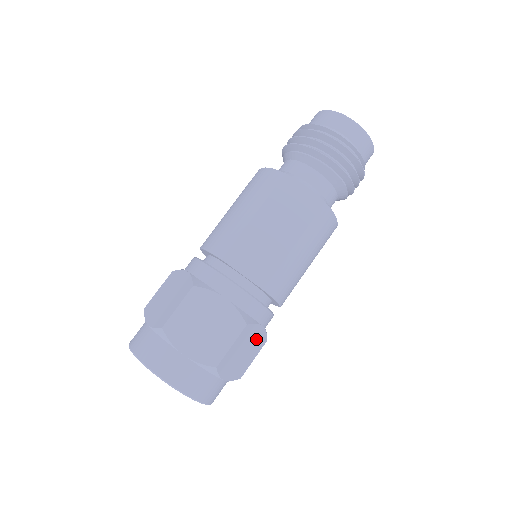
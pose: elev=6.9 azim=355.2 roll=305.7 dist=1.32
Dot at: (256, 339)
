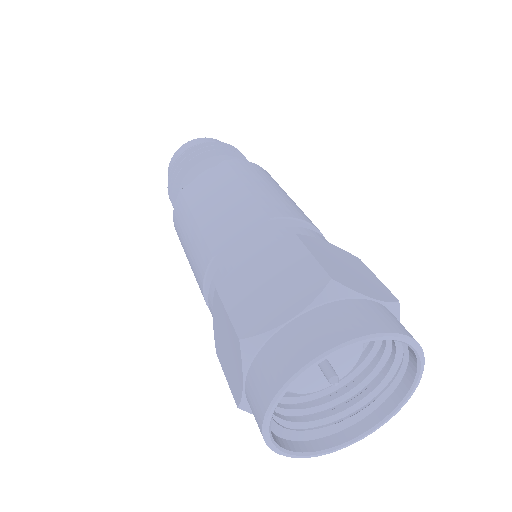
Dot at: (340, 255)
